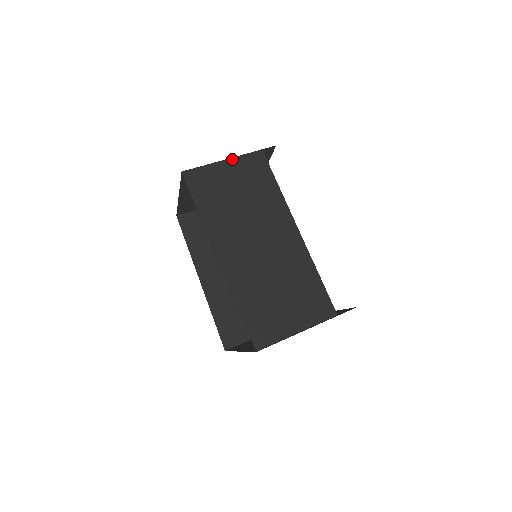
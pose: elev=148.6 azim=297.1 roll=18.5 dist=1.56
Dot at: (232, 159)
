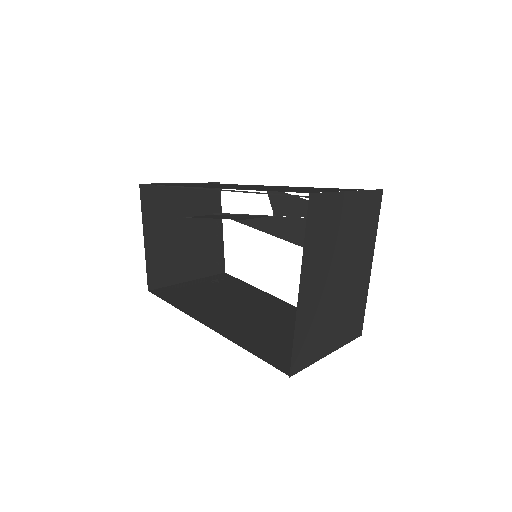
Dot at: occluded
